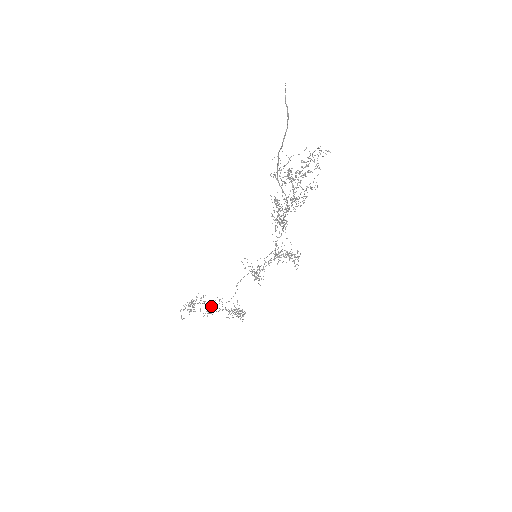
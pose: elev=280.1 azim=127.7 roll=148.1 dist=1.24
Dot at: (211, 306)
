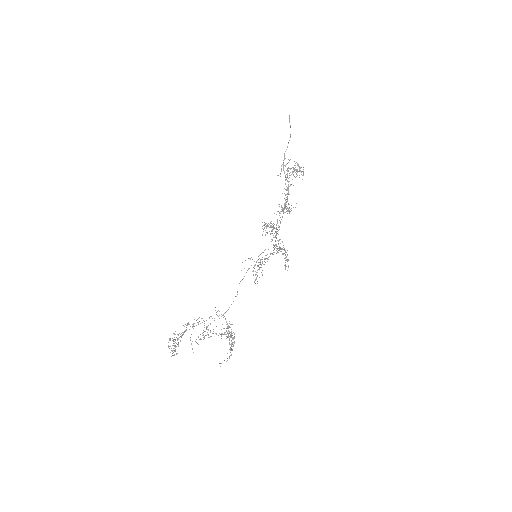
Dot at: (203, 332)
